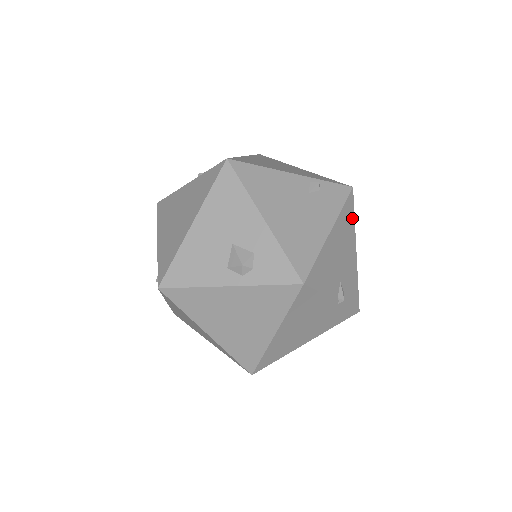
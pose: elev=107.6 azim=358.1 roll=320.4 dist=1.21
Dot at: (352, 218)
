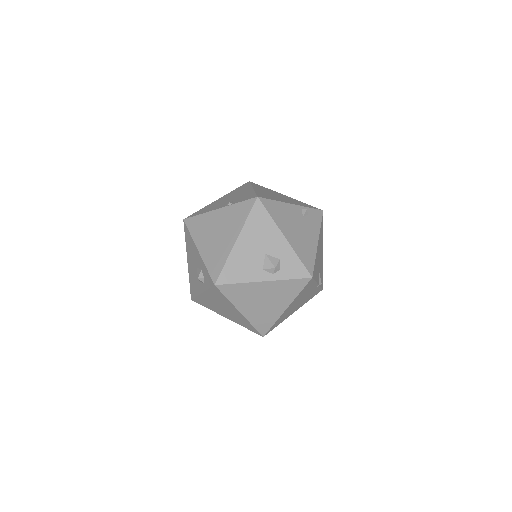
Dot at: (322, 230)
